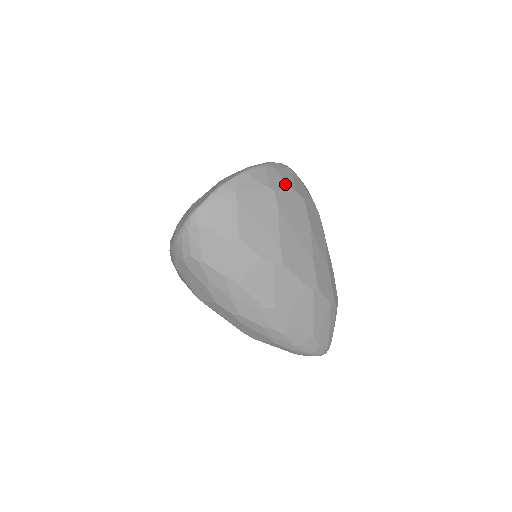
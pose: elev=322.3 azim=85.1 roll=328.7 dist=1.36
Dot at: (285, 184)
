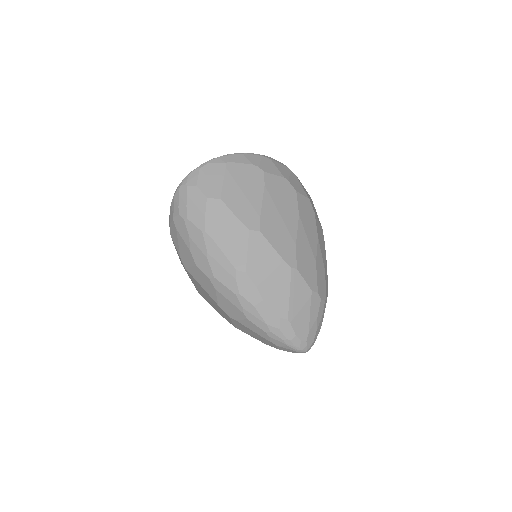
Dot at: (278, 172)
